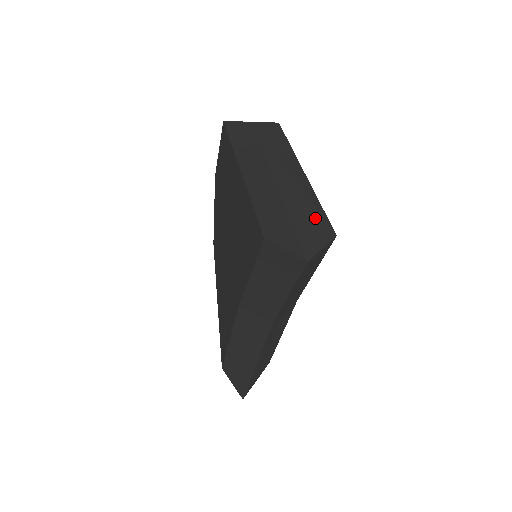
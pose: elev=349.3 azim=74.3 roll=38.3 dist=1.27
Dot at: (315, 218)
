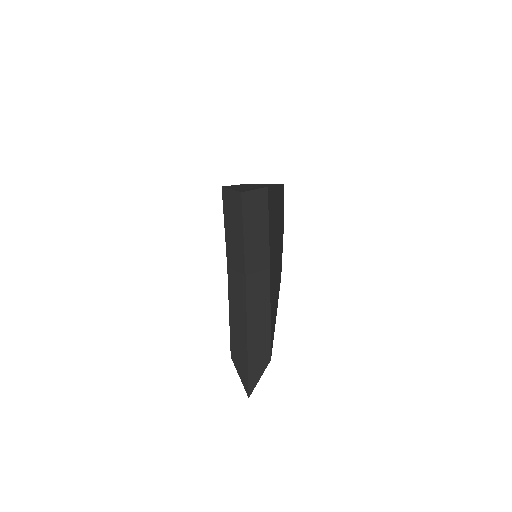
Dot at: occluded
